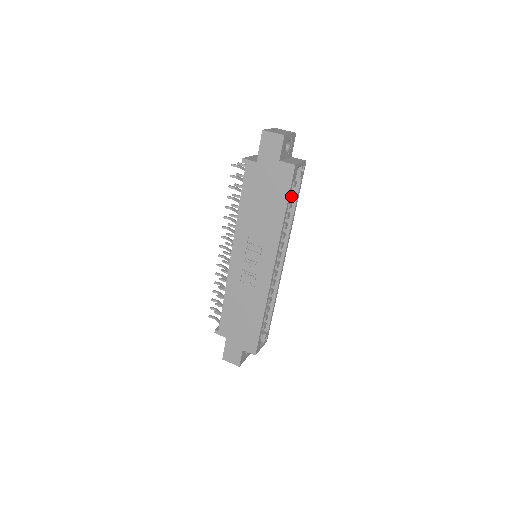
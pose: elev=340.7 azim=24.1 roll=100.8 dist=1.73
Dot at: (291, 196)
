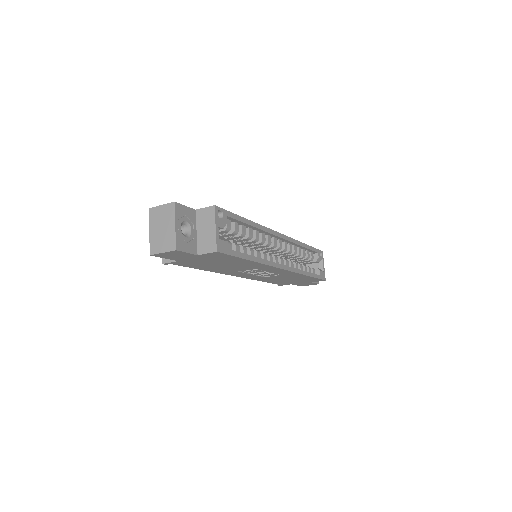
Dot at: (236, 232)
